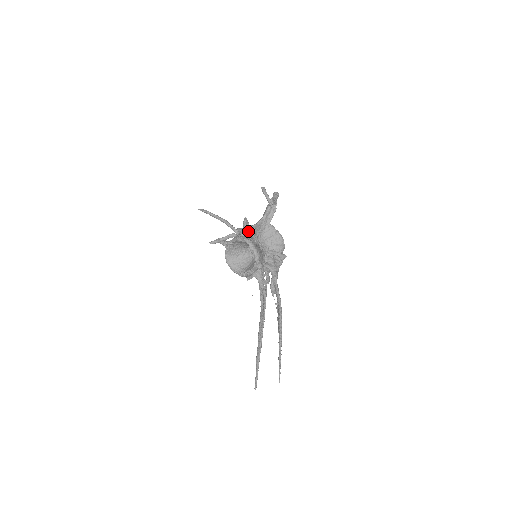
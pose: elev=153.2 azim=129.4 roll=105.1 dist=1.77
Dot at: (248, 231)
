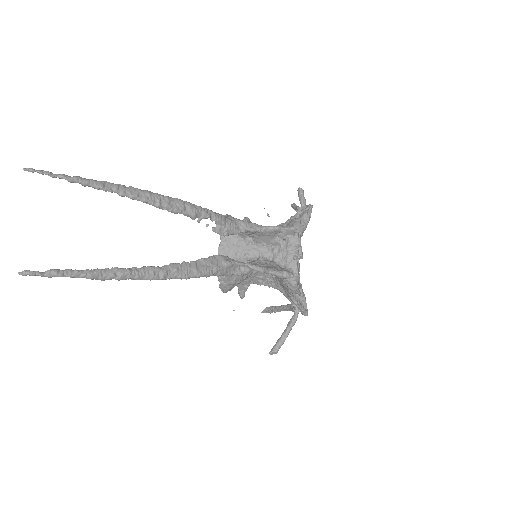
Dot at: occluded
